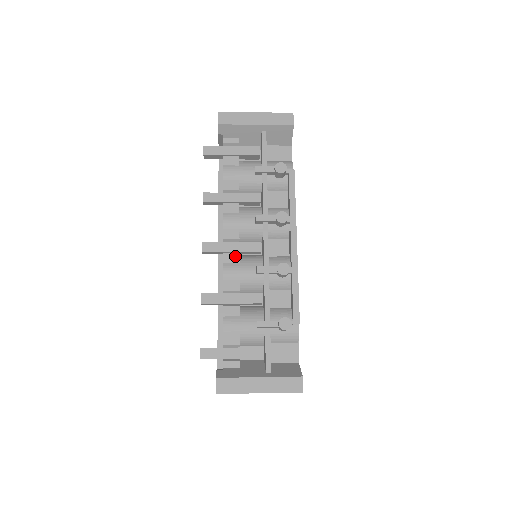
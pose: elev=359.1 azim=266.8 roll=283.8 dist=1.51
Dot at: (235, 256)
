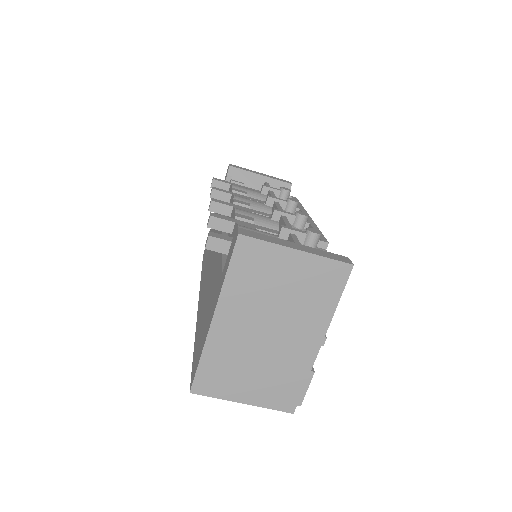
Dot at: (247, 209)
